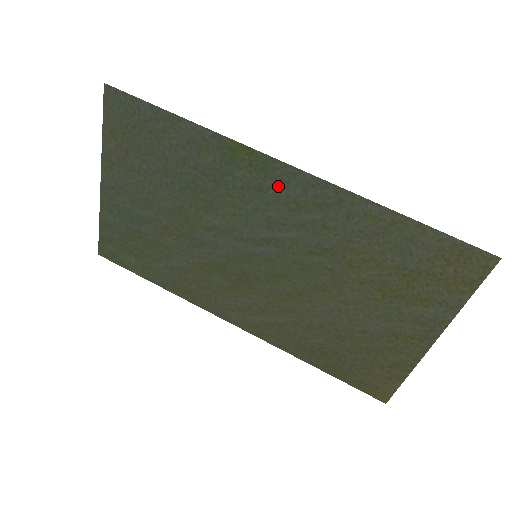
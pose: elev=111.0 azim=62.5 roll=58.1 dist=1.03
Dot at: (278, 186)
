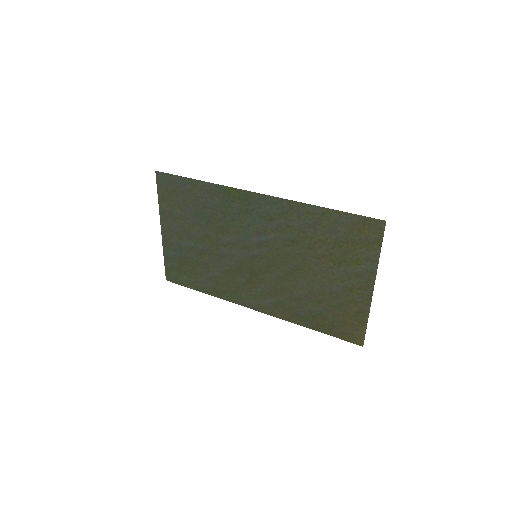
Dot at: (257, 208)
